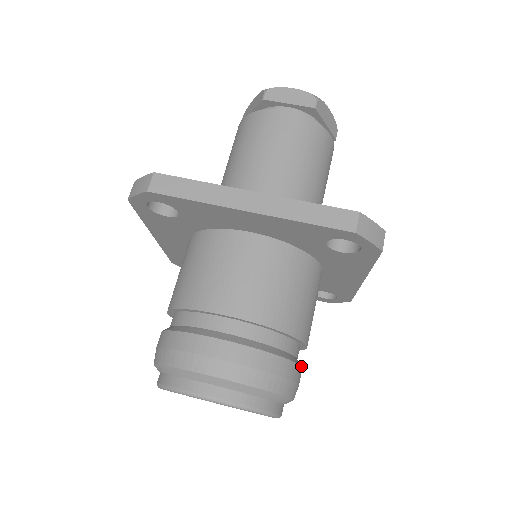
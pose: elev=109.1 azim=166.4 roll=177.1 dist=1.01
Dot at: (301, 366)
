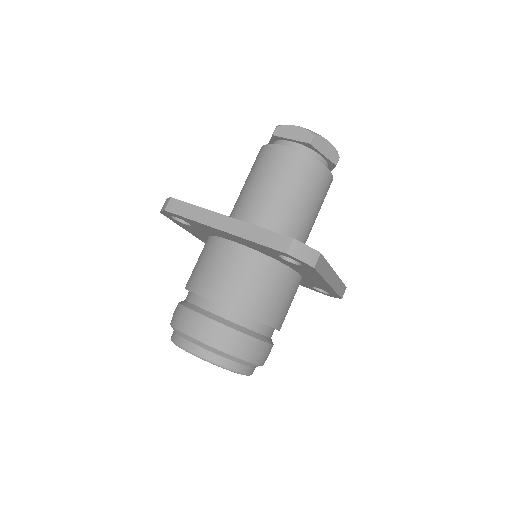
Dot at: (265, 342)
